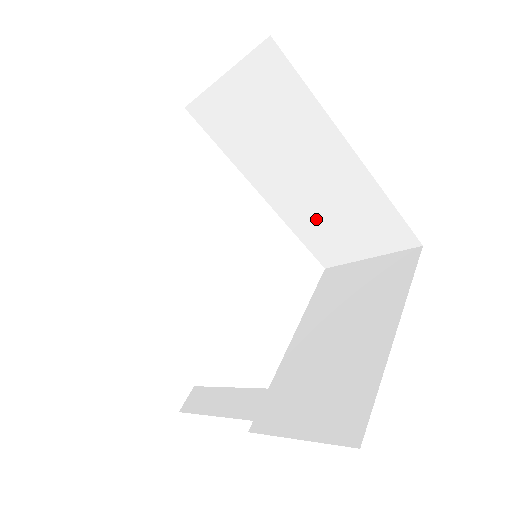
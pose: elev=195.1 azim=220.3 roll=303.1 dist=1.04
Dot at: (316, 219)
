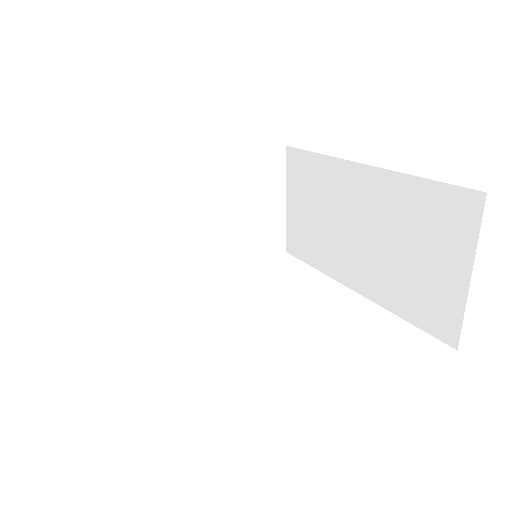
Dot at: (396, 273)
